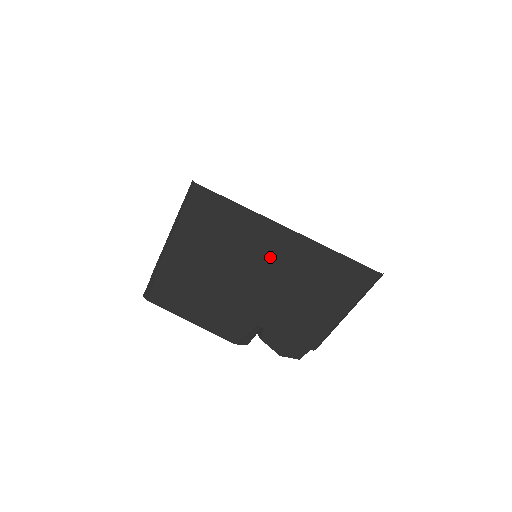
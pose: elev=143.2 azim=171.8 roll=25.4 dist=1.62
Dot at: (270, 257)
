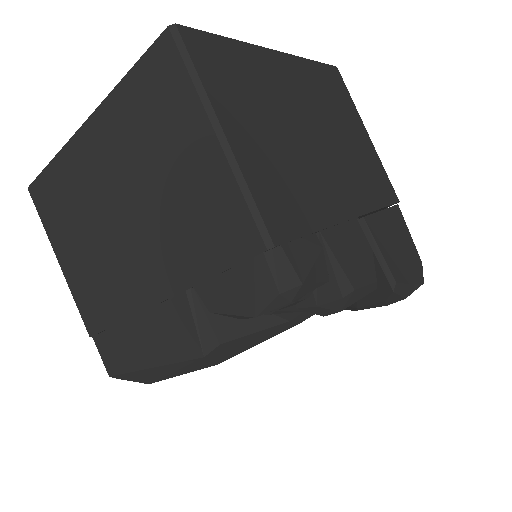
Dot at: (103, 178)
